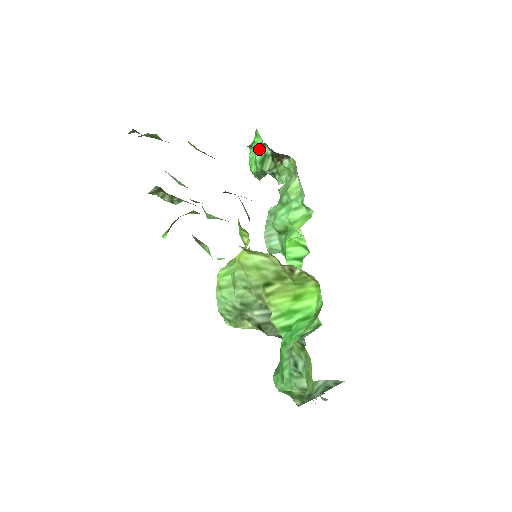
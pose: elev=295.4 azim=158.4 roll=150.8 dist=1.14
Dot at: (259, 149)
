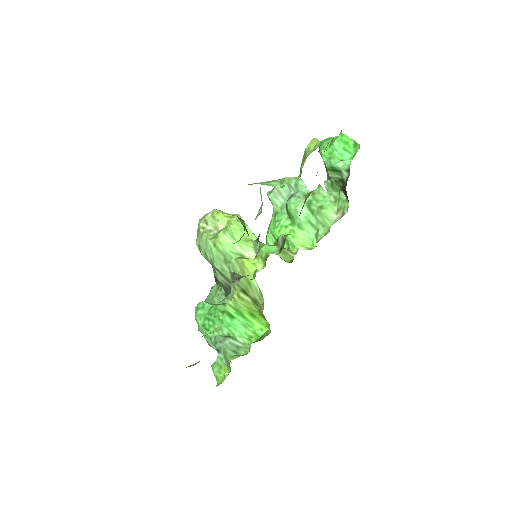
Dot at: (343, 161)
